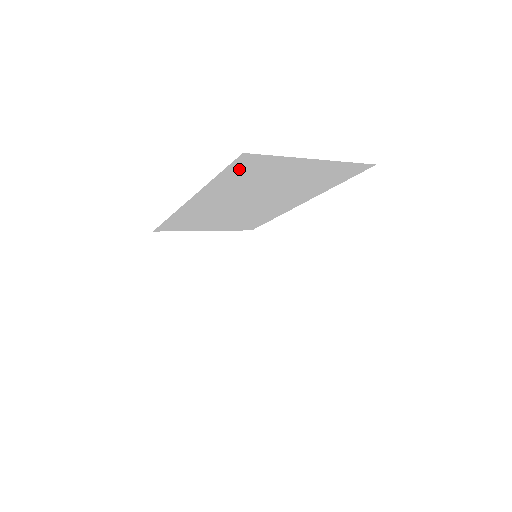
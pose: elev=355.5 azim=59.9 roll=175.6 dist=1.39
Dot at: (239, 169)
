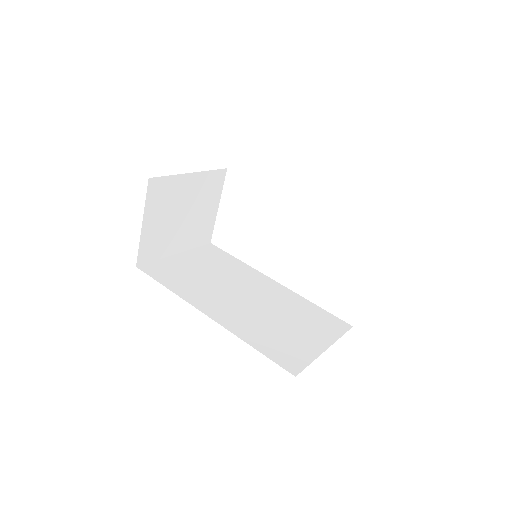
Dot at: occluded
